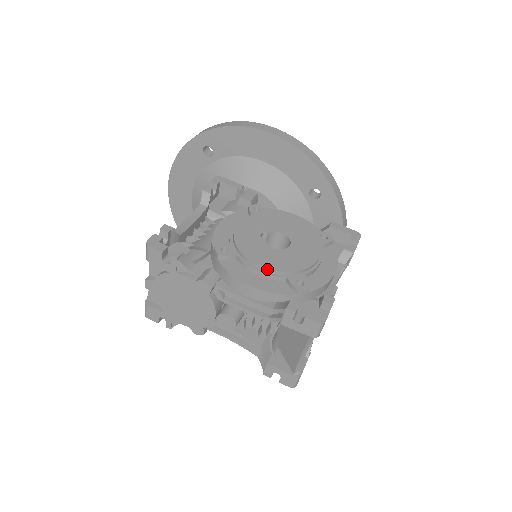
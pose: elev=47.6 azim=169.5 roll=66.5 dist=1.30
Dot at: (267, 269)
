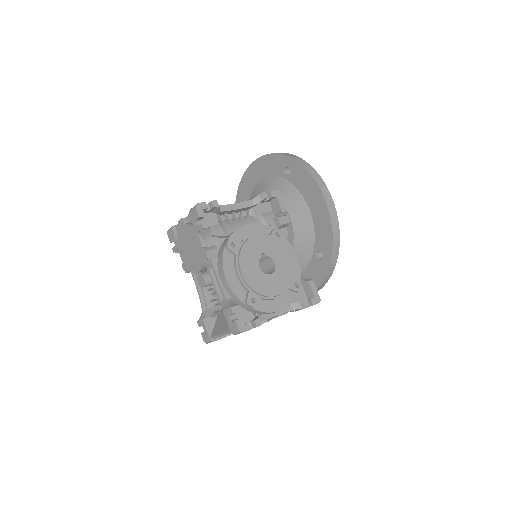
Dot at: (243, 277)
